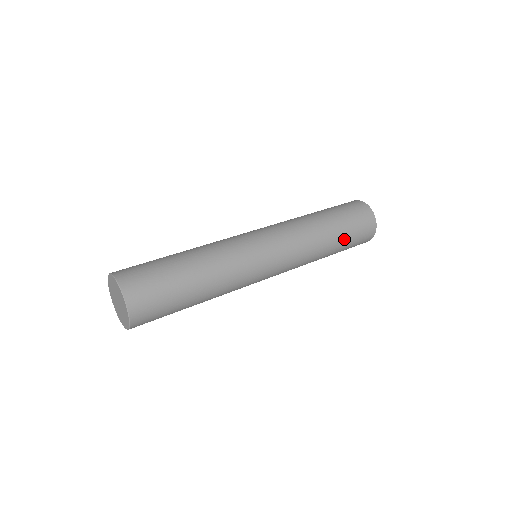
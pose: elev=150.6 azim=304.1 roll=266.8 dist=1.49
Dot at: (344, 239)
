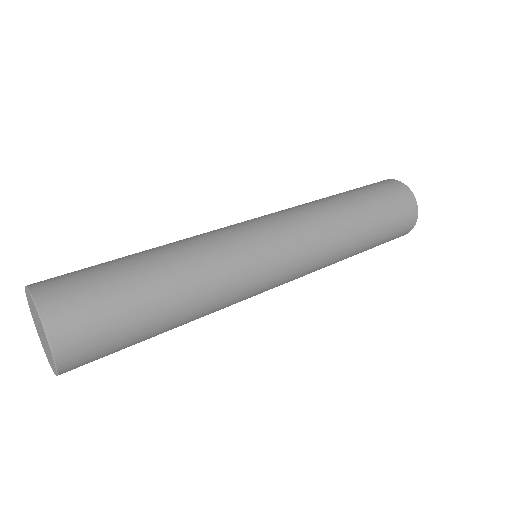
Dot at: (365, 250)
